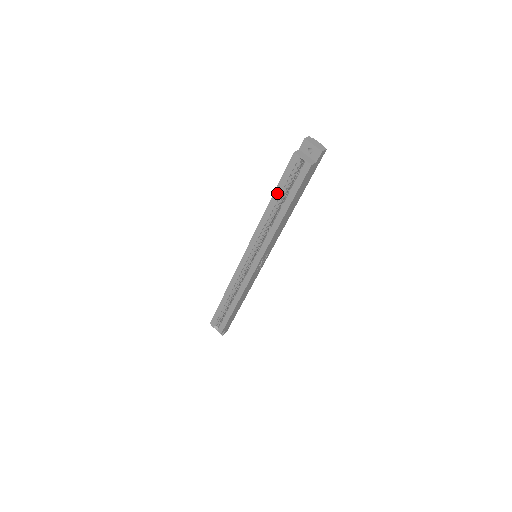
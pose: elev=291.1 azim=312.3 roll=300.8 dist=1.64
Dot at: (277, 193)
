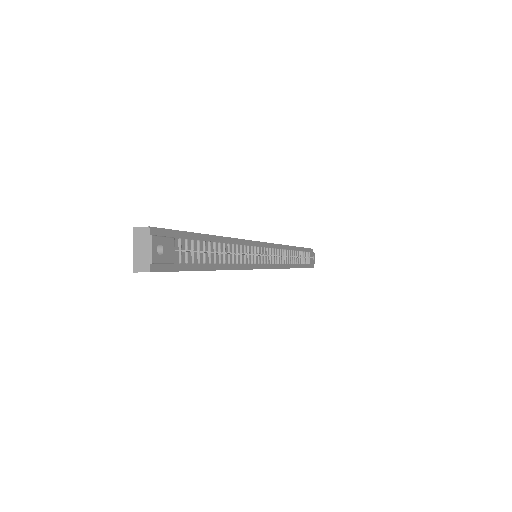
Dot at: occluded
